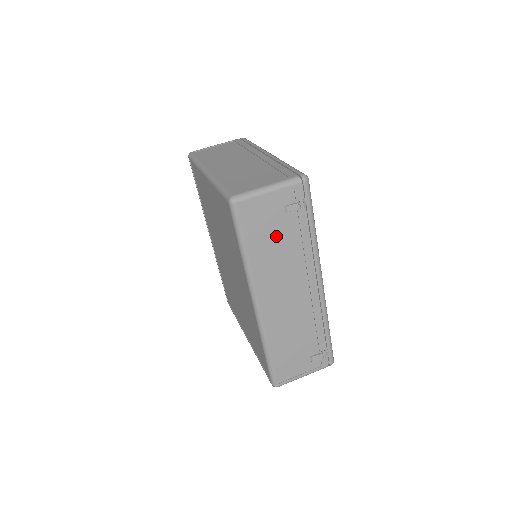
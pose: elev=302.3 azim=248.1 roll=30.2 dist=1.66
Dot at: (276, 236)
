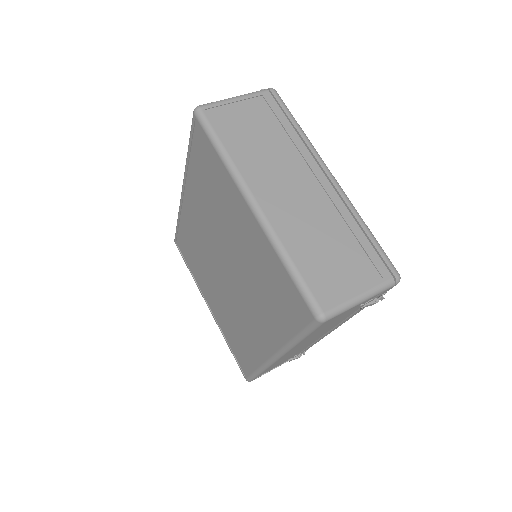
Dot at: (335, 321)
